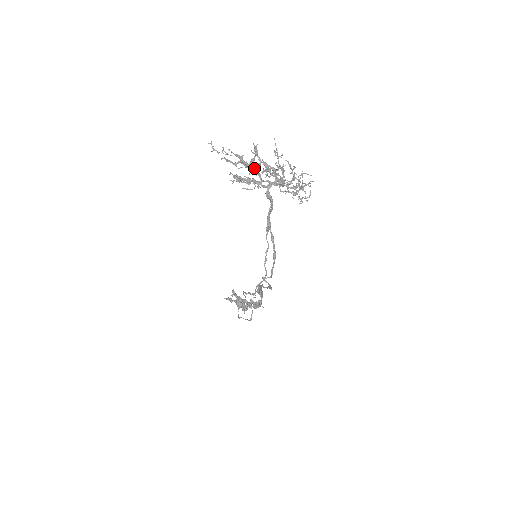
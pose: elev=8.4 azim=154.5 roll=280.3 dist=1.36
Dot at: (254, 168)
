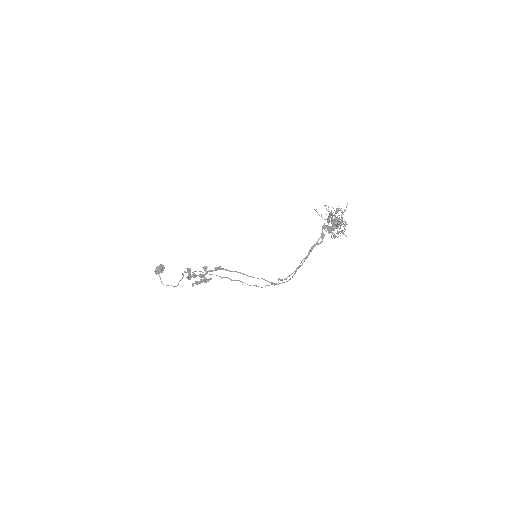
Dot at: (329, 219)
